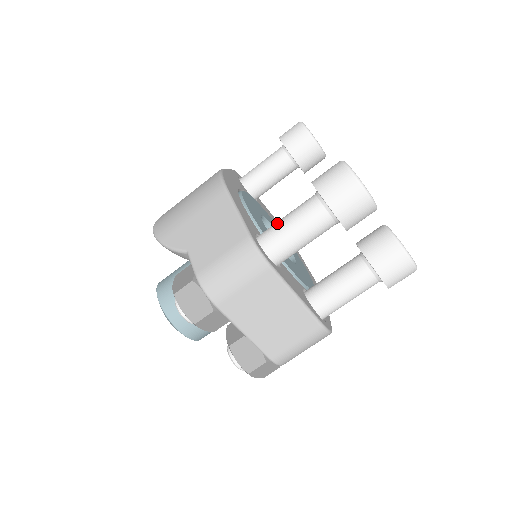
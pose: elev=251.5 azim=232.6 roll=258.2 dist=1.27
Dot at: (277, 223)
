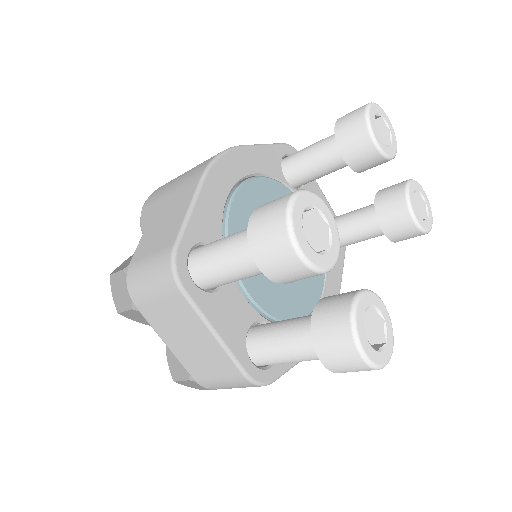
Dot at: (216, 241)
